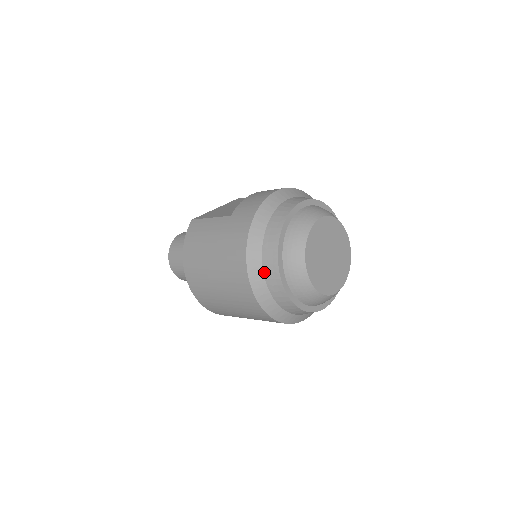
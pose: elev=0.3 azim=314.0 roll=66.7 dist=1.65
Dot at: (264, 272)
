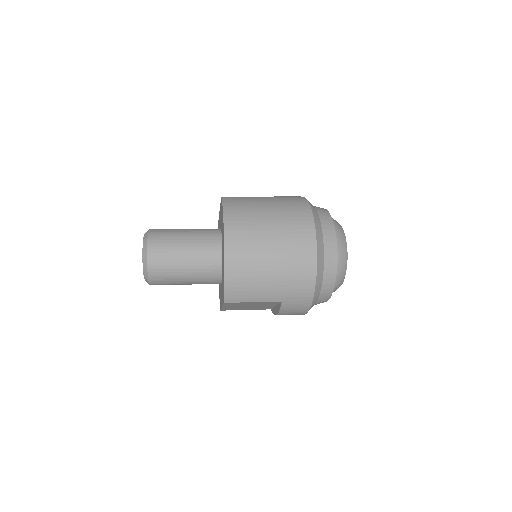
Dot at: (323, 235)
